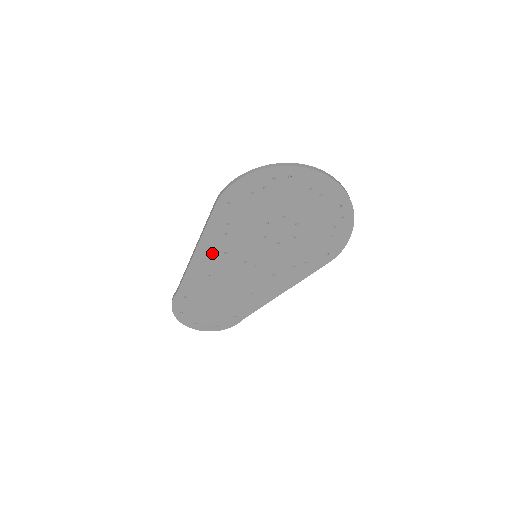
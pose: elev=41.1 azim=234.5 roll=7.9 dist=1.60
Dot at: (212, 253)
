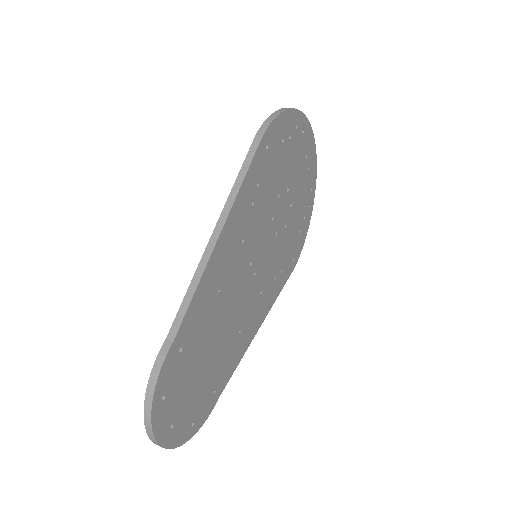
Dot at: (233, 240)
